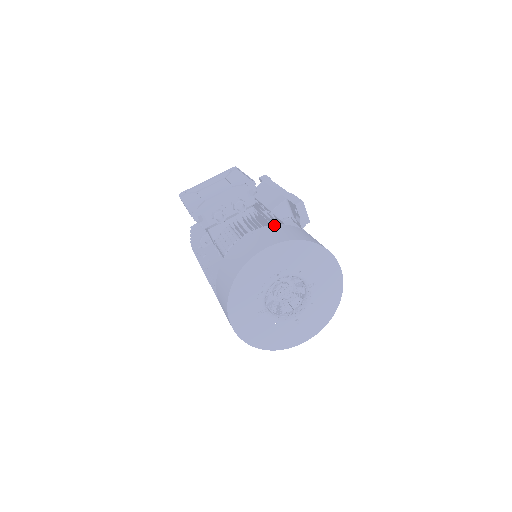
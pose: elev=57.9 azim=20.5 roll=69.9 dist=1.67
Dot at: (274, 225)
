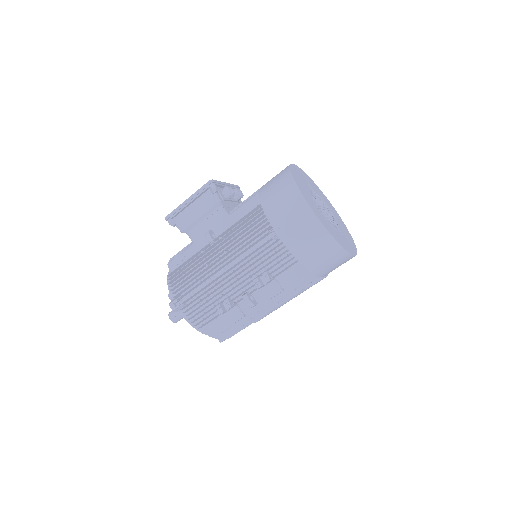
Dot at: occluded
